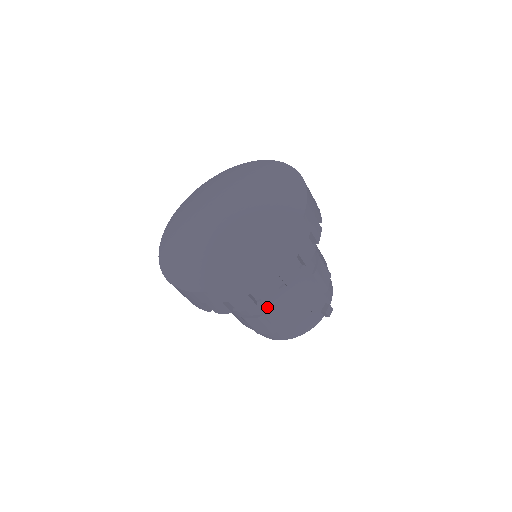
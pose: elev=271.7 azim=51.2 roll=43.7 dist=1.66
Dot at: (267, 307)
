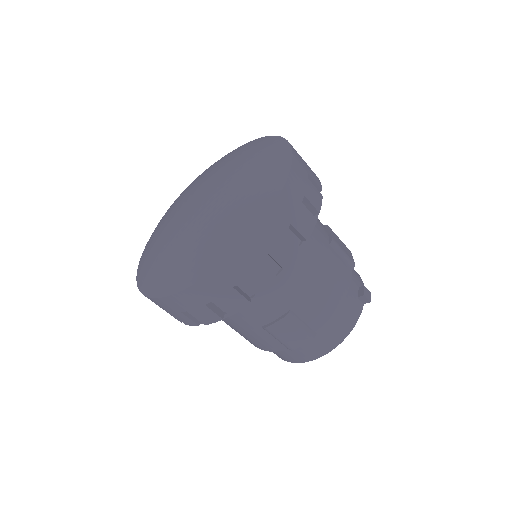
Dot at: (292, 296)
